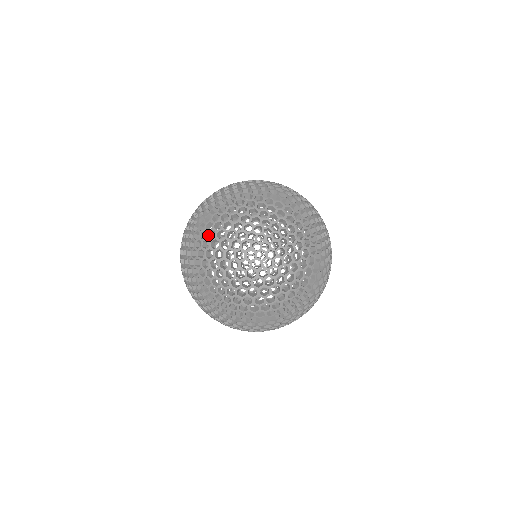
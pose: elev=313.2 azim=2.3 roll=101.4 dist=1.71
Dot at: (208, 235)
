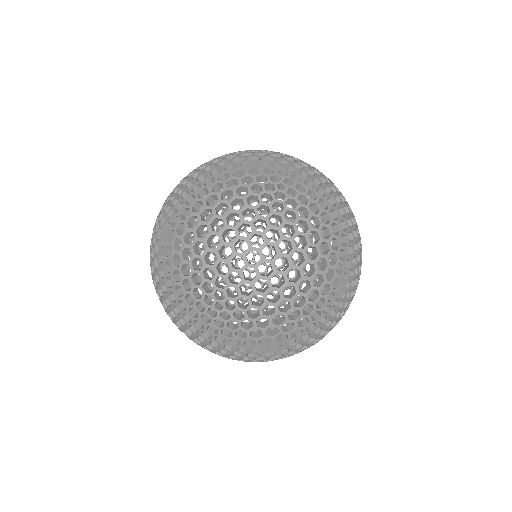
Dot at: (159, 253)
